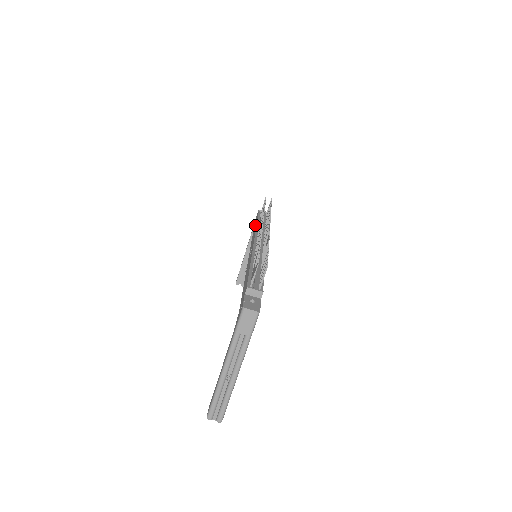
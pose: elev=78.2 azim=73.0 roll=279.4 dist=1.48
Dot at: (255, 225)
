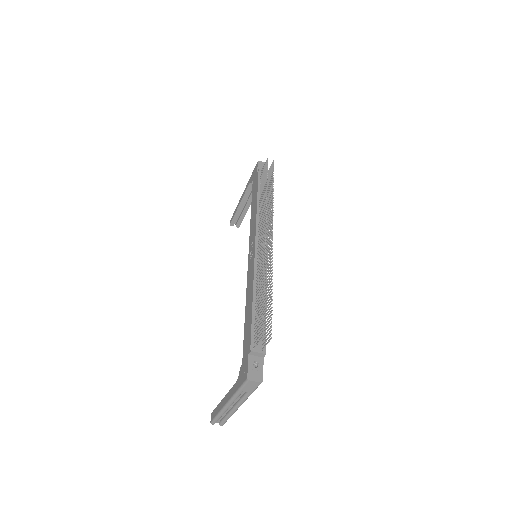
Dot at: (254, 196)
